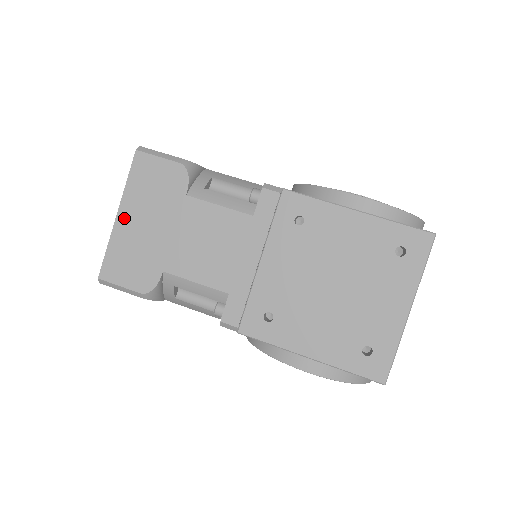
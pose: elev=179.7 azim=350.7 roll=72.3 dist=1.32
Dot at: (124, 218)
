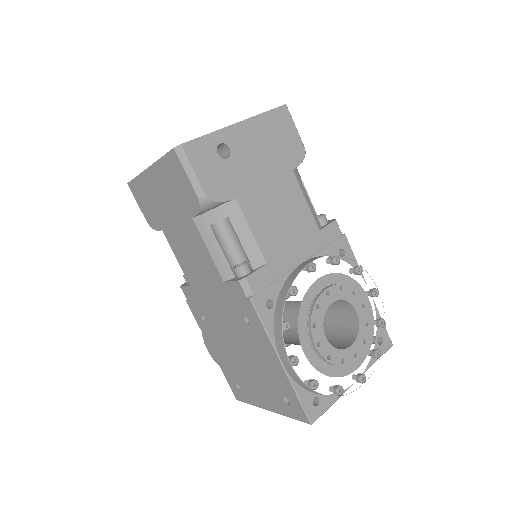
Dot at: (151, 176)
